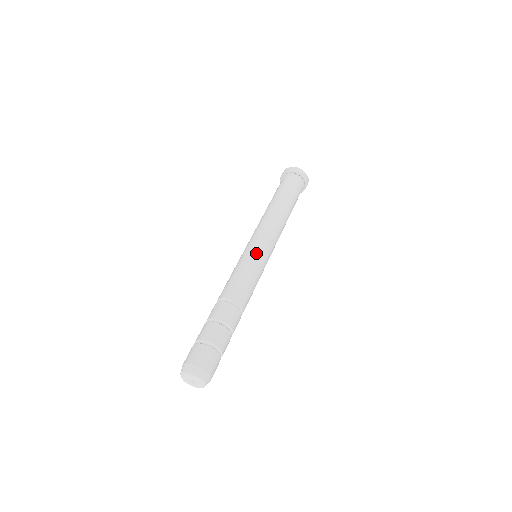
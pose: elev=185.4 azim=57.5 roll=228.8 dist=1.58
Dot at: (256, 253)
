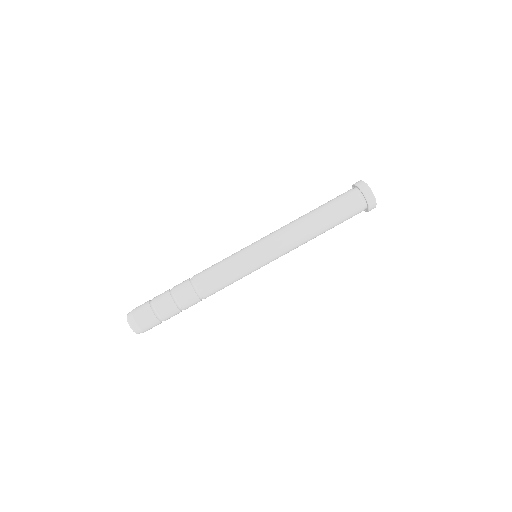
Dot at: (245, 249)
